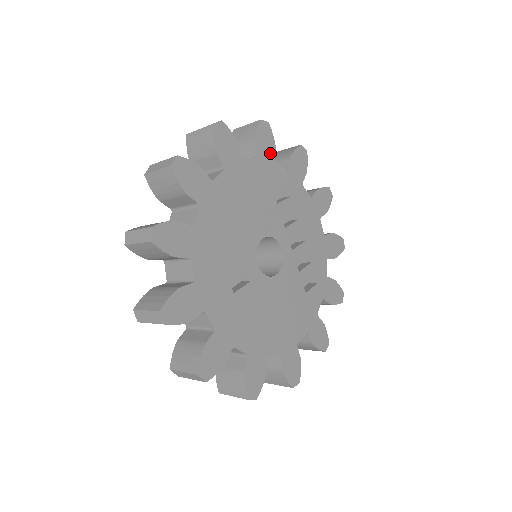
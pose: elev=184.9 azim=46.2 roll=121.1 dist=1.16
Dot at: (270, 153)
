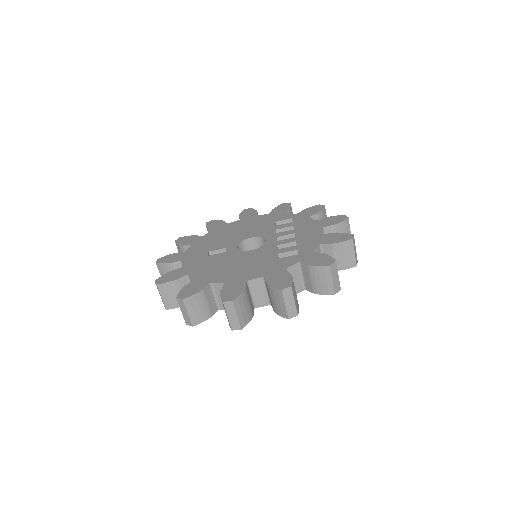
Dot at: (283, 211)
